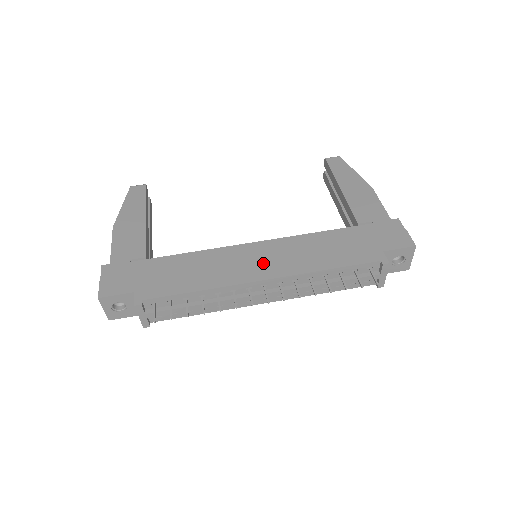
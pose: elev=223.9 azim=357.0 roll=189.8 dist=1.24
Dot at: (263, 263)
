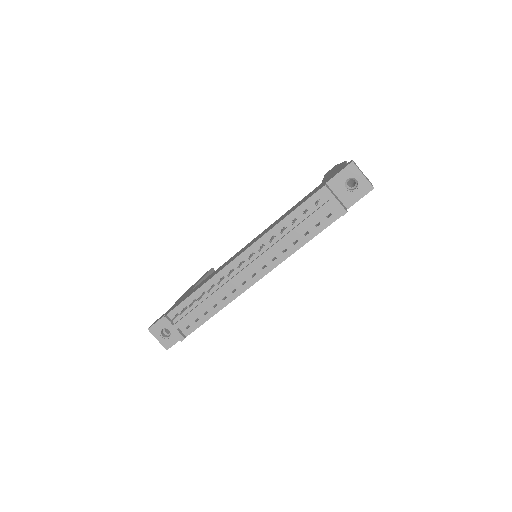
Dot at: occluded
